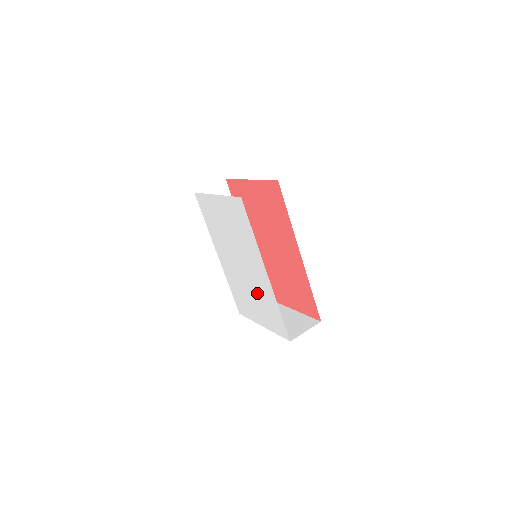
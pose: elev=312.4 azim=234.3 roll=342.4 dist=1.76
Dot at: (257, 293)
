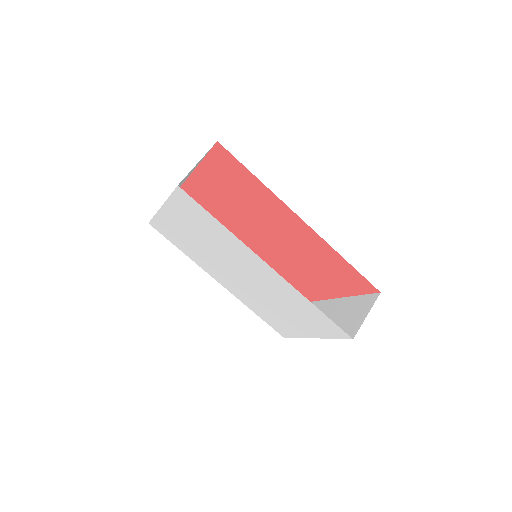
Dot at: (279, 300)
